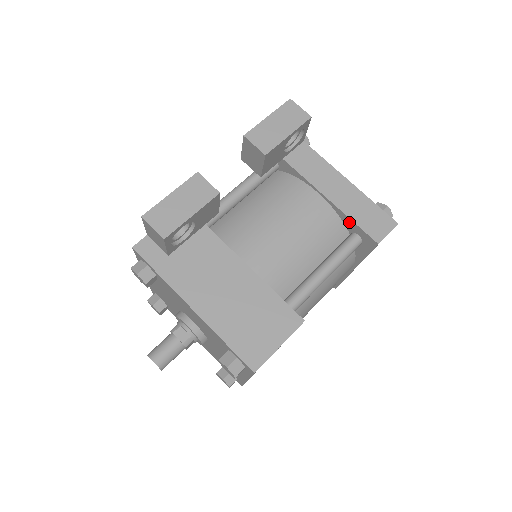
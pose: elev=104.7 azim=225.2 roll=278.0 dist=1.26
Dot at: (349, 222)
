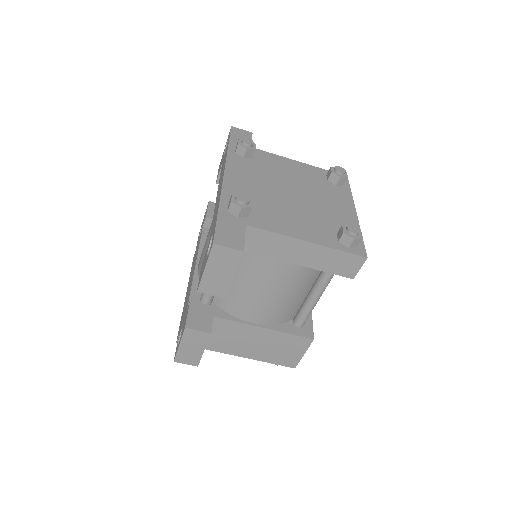
Dot at: (322, 267)
